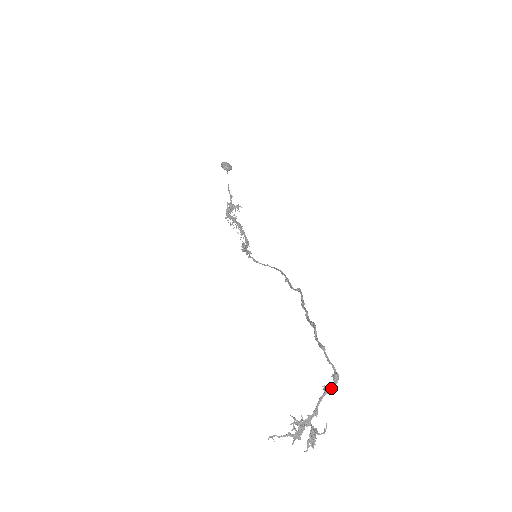
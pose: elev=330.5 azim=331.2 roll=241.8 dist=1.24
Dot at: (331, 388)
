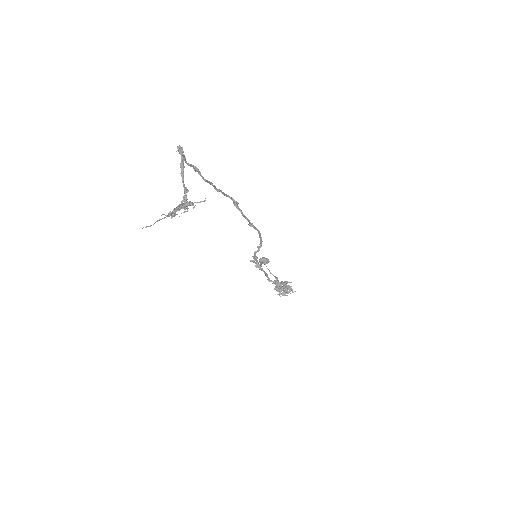
Dot at: (181, 159)
